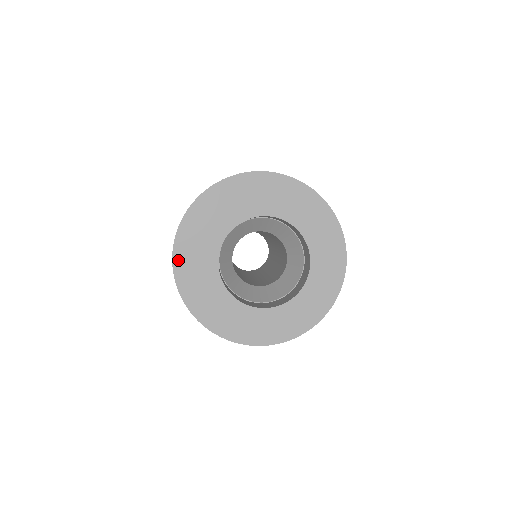
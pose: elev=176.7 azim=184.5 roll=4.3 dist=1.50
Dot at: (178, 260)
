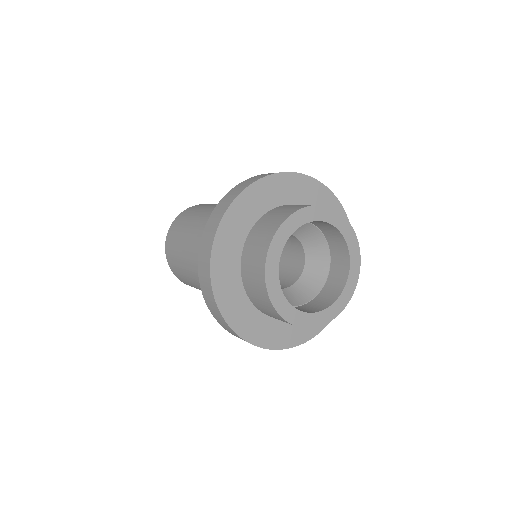
Dot at: (226, 224)
